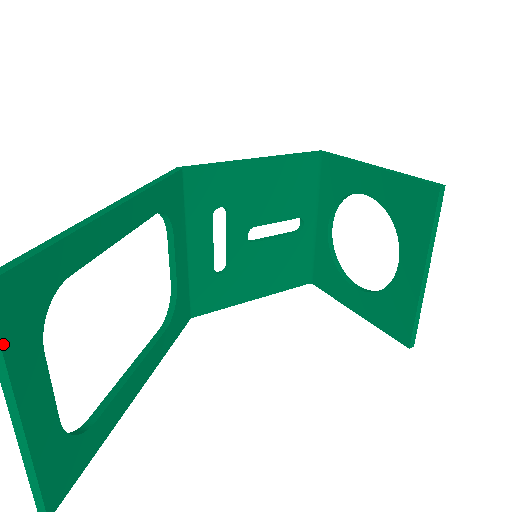
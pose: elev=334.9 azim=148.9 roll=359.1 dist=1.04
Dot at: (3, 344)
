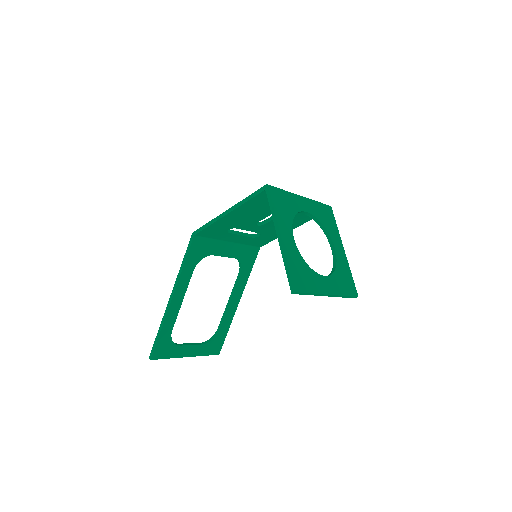
Dot at: (167, 358)
